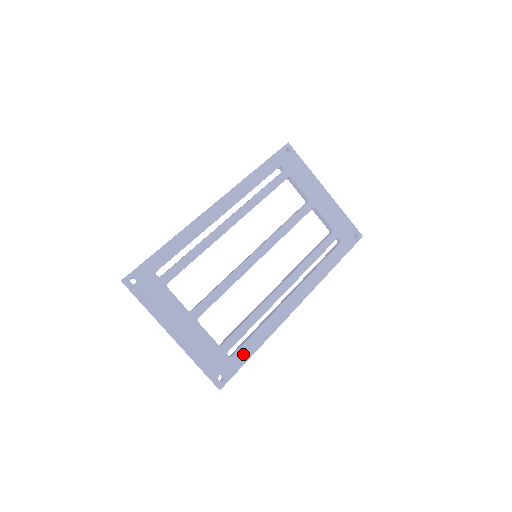
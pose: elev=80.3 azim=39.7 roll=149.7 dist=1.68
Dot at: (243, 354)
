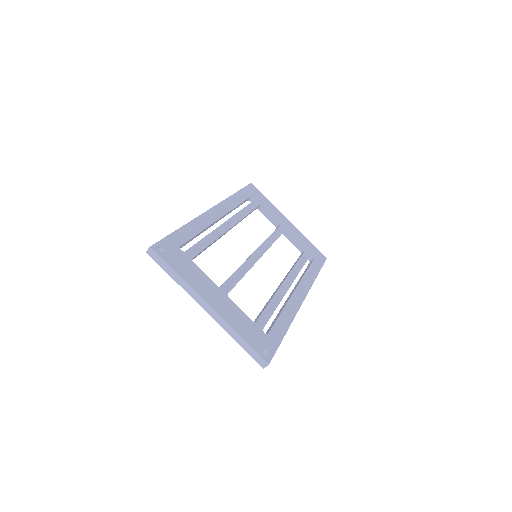
Dot at: (276, 333)
